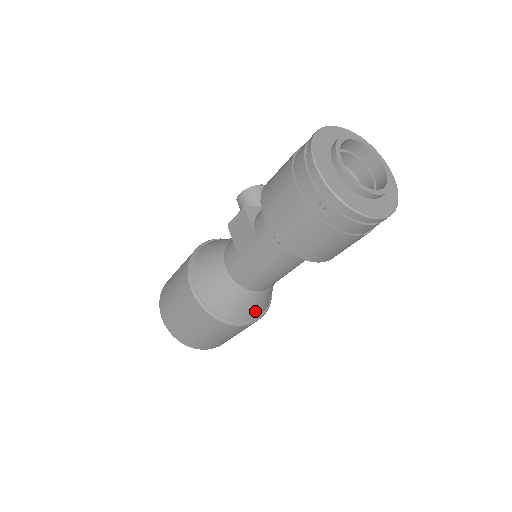
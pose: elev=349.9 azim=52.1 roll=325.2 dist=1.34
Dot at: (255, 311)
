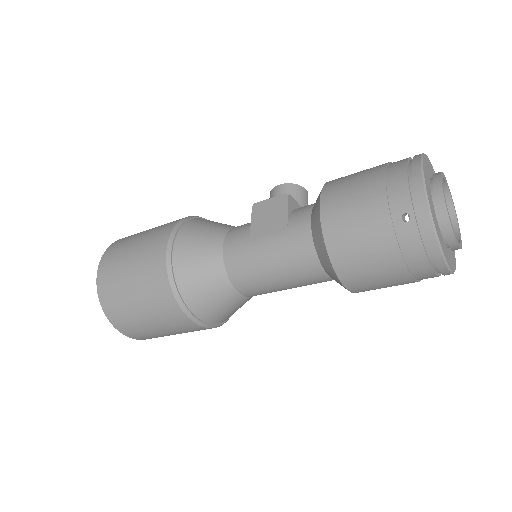
Dot at: (216, 314)
